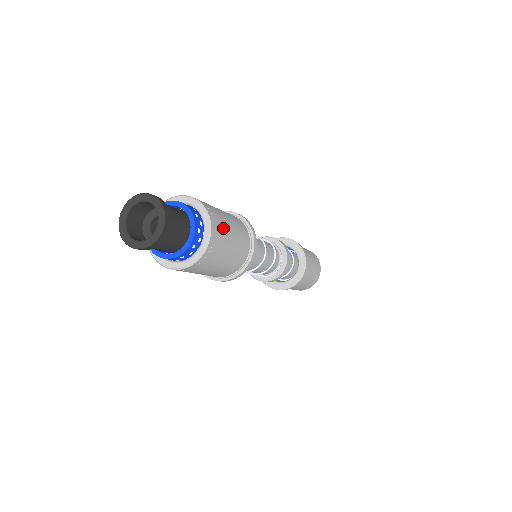
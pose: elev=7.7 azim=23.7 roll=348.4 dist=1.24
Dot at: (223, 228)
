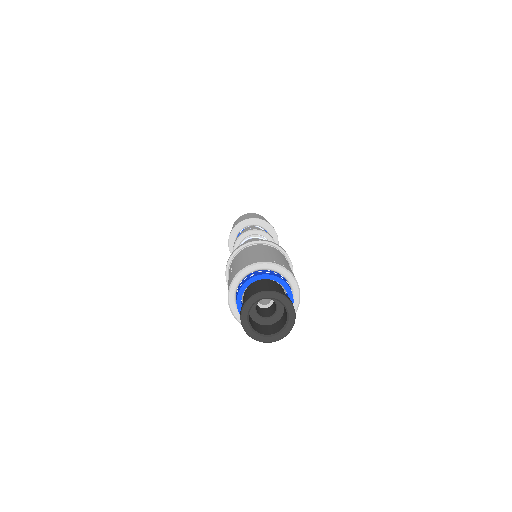
Dot at: (278, 260)
